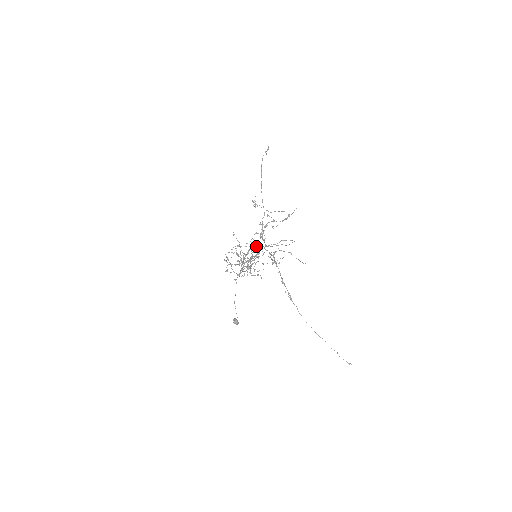
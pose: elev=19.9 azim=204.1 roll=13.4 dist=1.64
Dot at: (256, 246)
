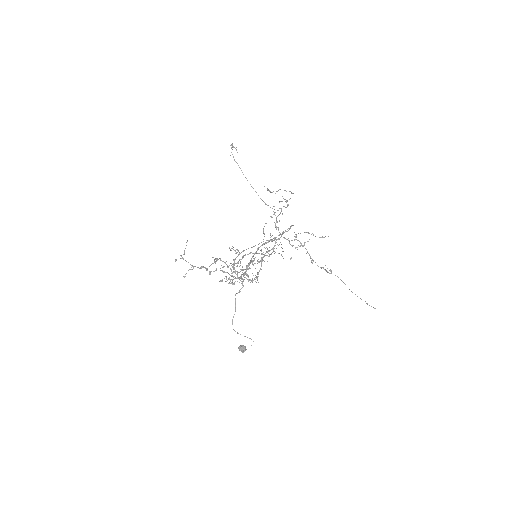
Dot at: (201, 267)
